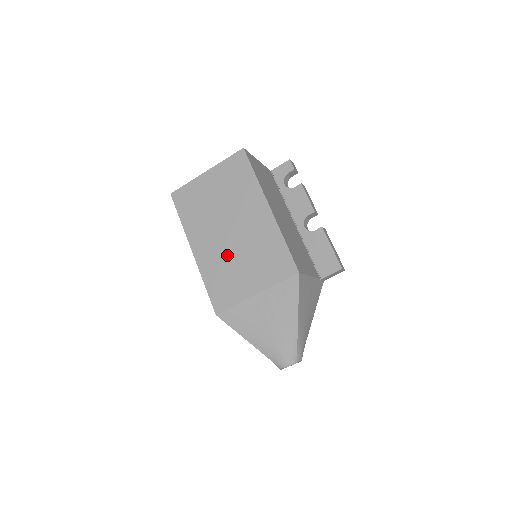
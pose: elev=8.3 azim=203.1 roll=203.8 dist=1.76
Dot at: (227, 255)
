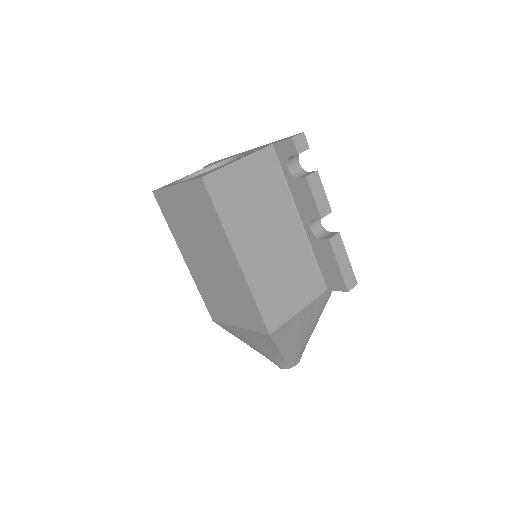
Dot at: (210, 281)
